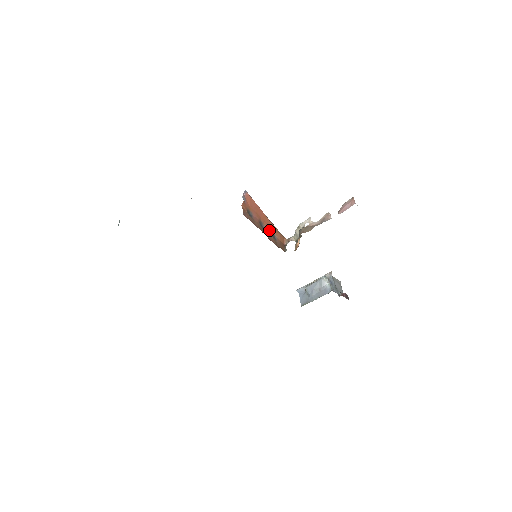
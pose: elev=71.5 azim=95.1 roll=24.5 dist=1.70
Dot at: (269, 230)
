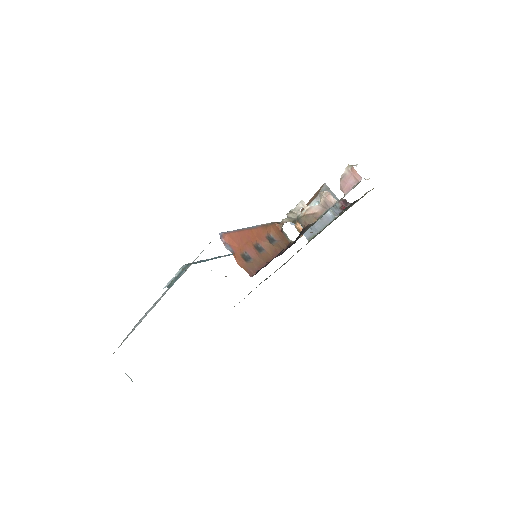
Dot at: (264, 240)
